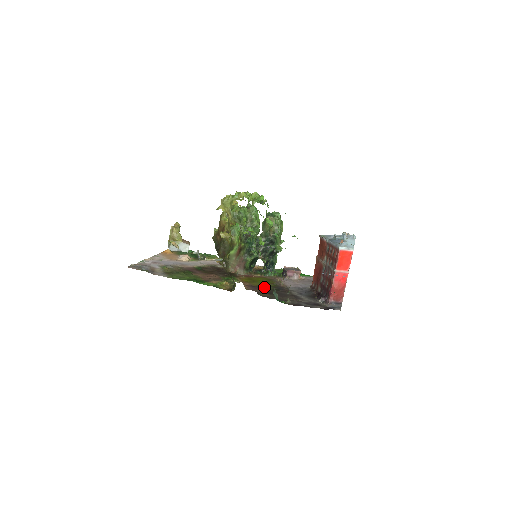
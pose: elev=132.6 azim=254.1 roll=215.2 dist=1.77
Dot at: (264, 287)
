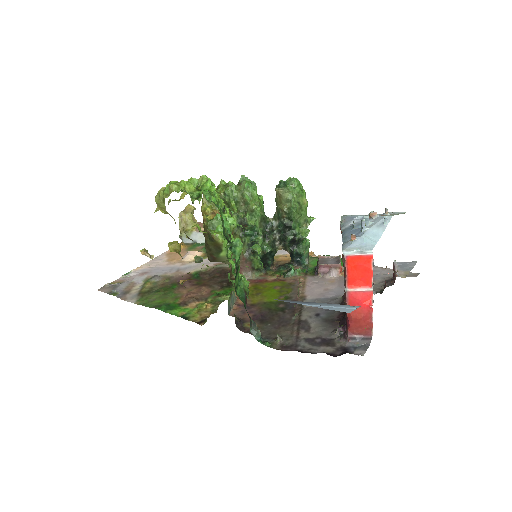
Dot at: (264, 306)
